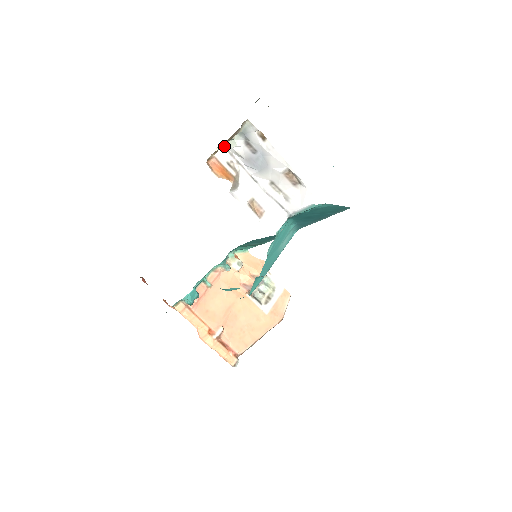
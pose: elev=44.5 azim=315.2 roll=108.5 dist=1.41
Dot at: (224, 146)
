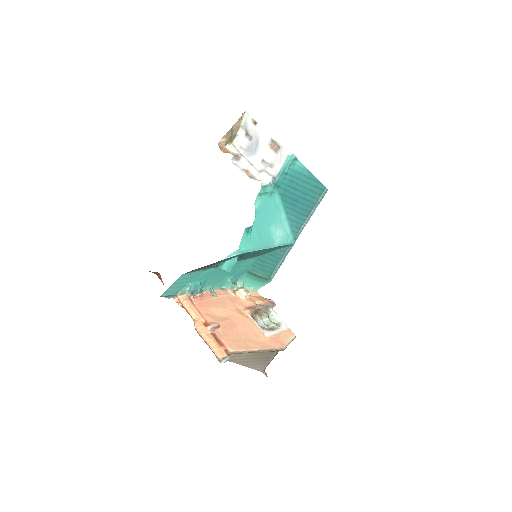
Dot at: (233, 145)
